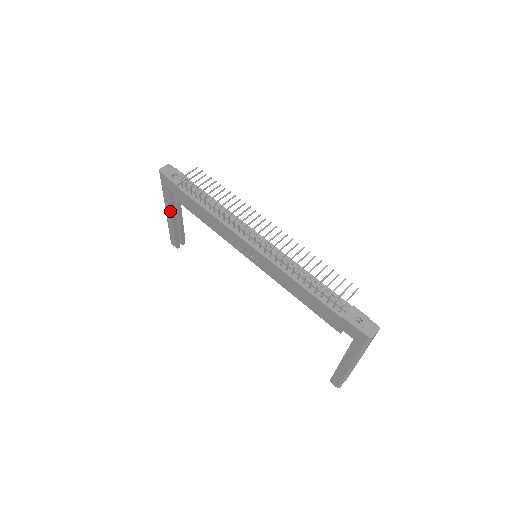
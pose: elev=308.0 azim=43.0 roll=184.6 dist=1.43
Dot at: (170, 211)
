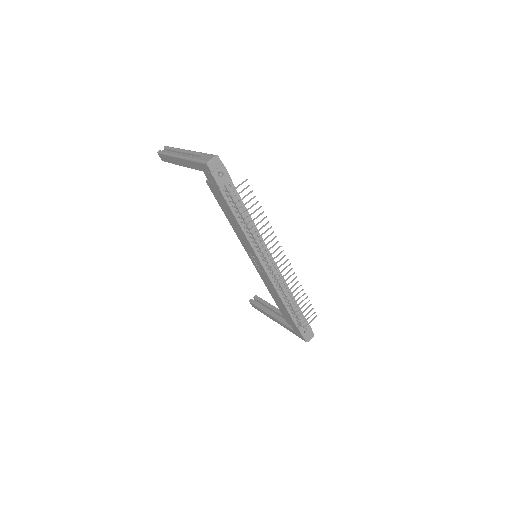
Dot at: (186, 166)
